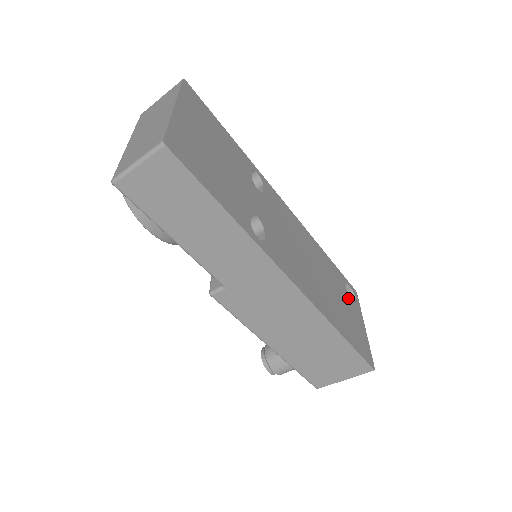
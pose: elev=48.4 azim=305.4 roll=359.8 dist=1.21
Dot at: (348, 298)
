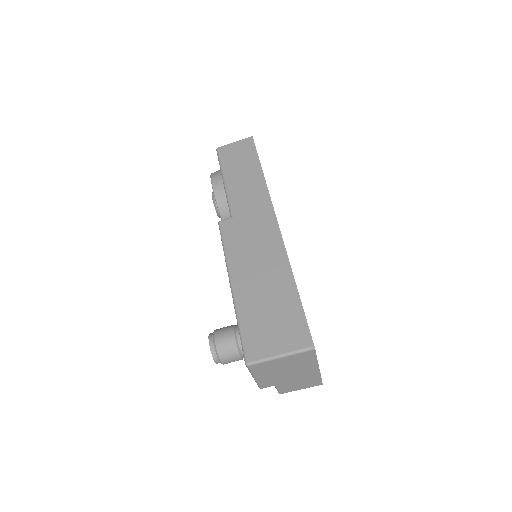
Dot at: occluded
